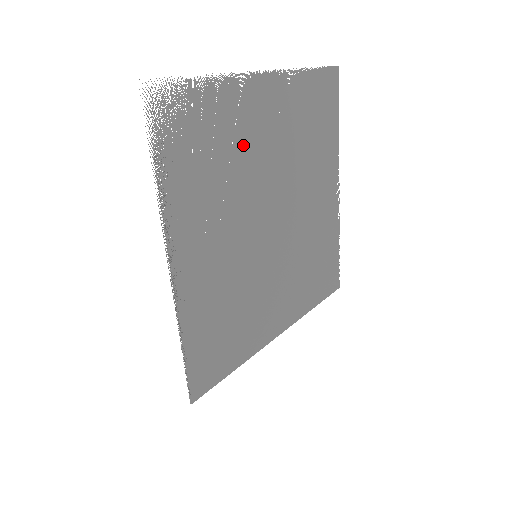
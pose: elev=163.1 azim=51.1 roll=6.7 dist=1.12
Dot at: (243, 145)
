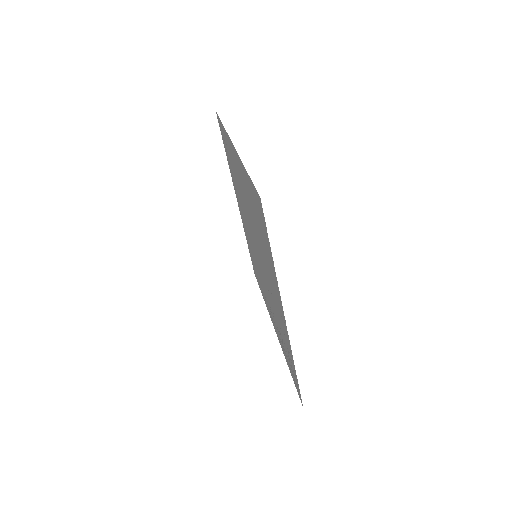
Dot at: (276, 310)
